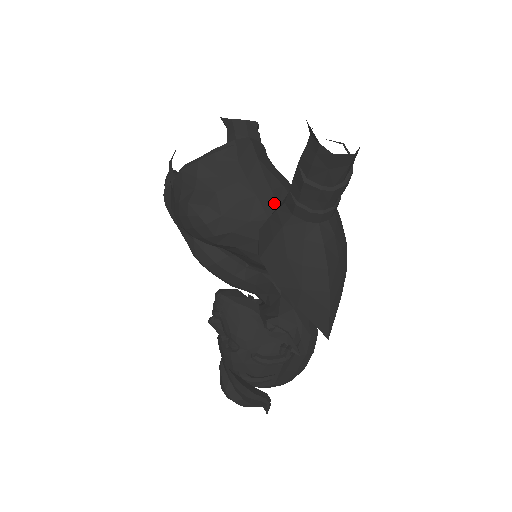
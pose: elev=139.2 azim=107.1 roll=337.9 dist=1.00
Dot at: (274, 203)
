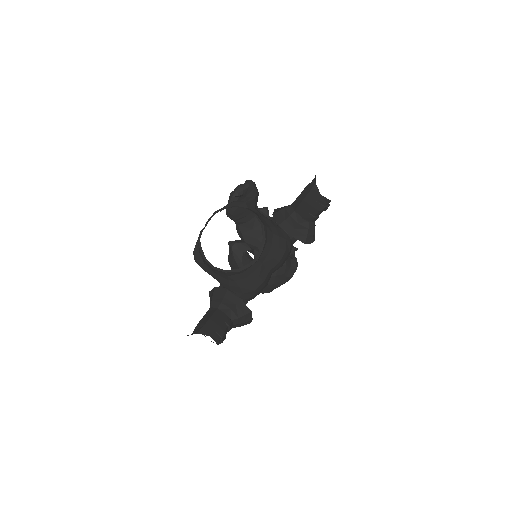
Dot at: (229, 288)
